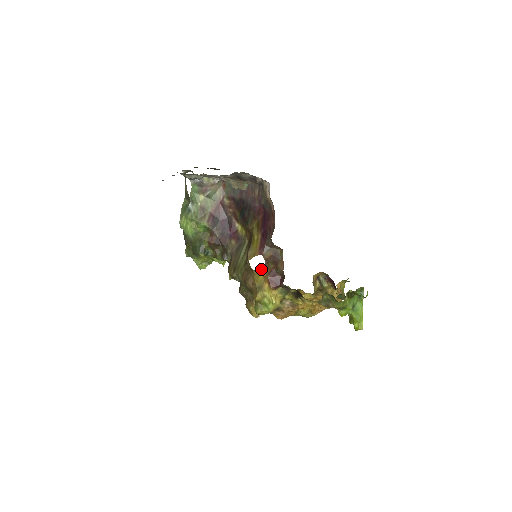
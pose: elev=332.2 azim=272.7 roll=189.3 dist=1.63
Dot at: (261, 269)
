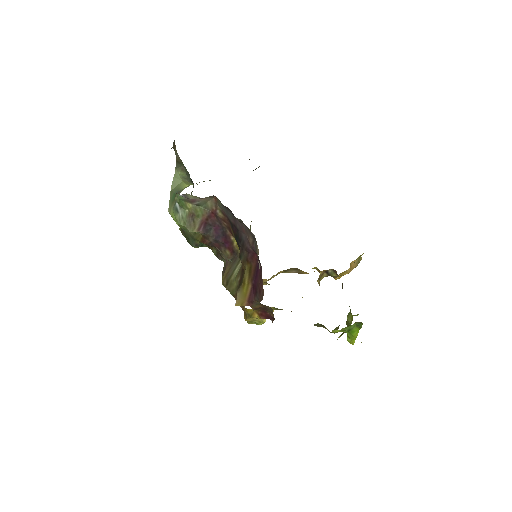
Dot at: occluded
